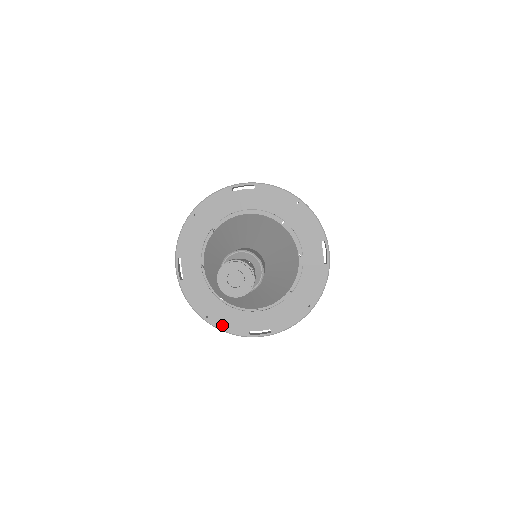
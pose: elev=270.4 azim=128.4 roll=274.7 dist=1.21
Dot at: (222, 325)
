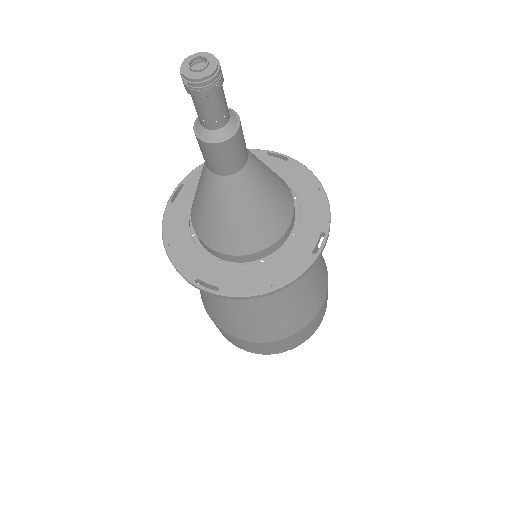
Dot at: (289, 275)
